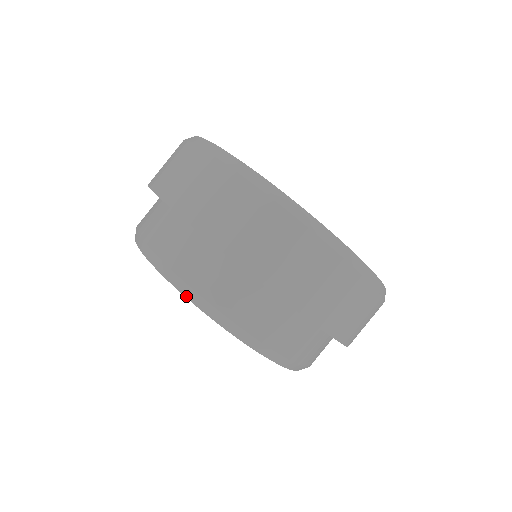
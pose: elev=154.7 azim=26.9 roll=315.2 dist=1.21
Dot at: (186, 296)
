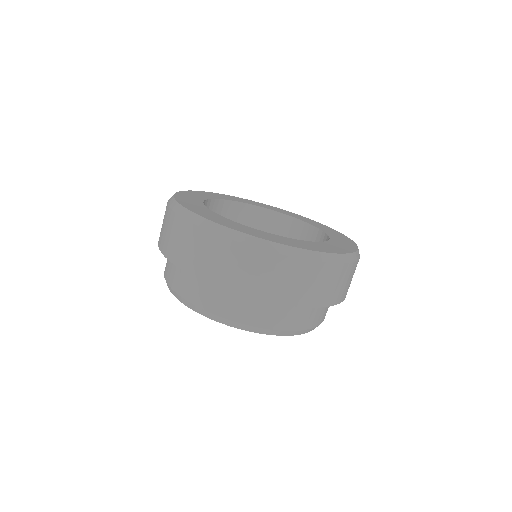
Dot at: (189, 307)
